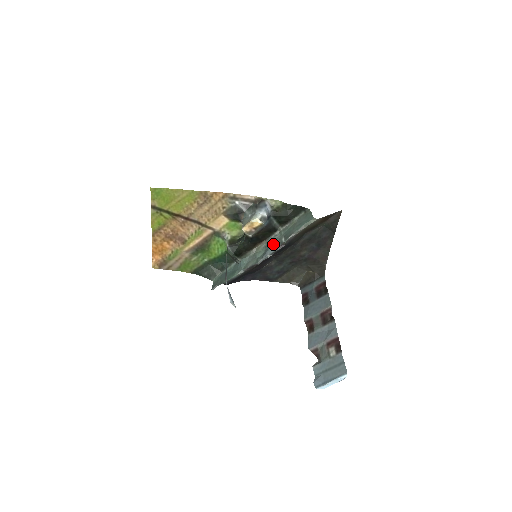
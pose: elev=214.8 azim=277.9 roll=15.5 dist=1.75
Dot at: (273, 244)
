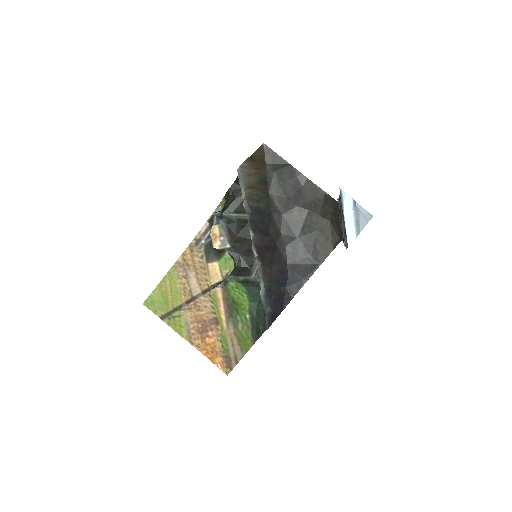
Dot at: occluded
